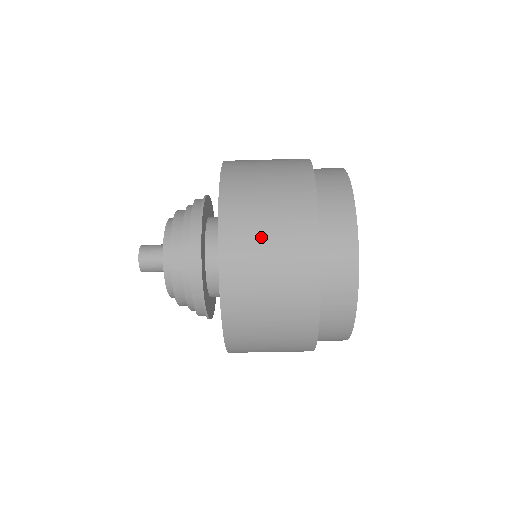
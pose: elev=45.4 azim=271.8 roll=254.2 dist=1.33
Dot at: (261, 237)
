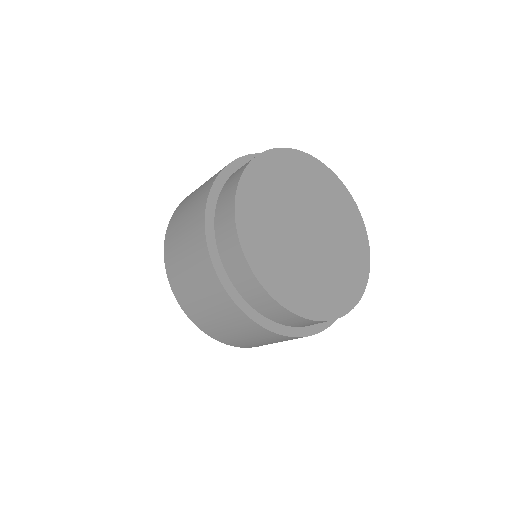
Dot at: (188, 203)
